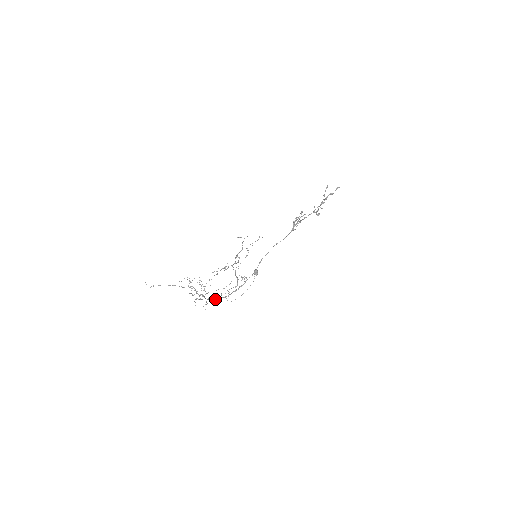
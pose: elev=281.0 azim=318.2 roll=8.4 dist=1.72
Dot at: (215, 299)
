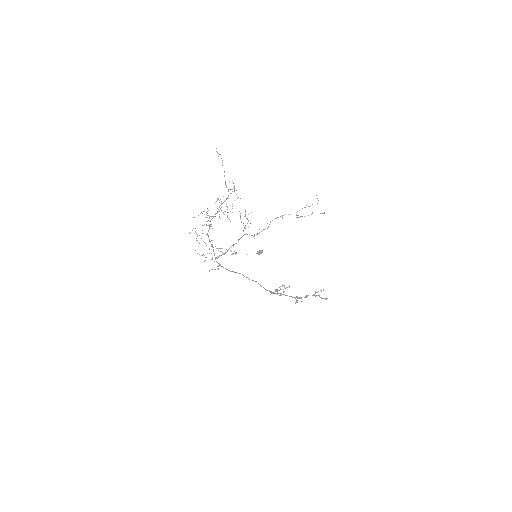
Dot at: occluded
